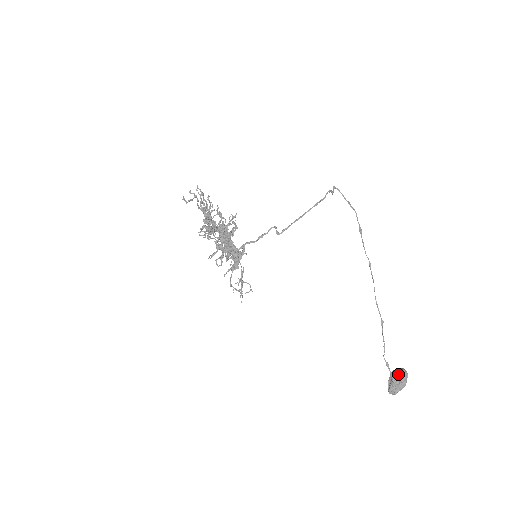
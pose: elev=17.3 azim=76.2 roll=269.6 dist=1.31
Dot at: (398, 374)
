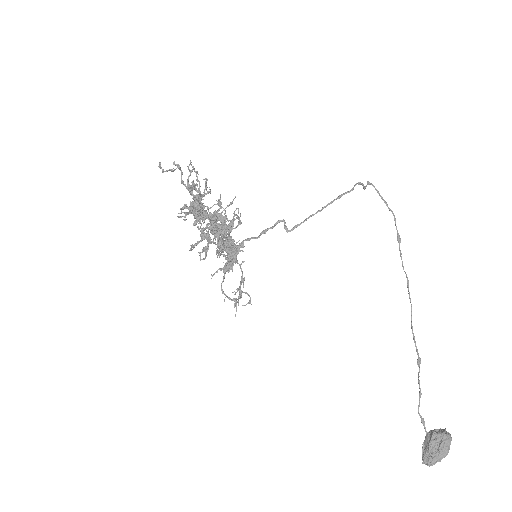
Dot at: (437, 437)
